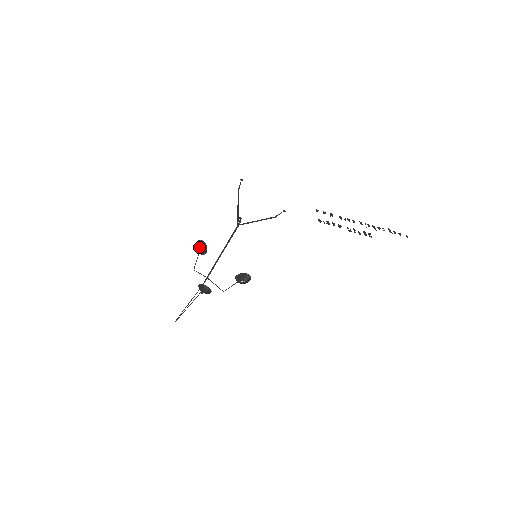
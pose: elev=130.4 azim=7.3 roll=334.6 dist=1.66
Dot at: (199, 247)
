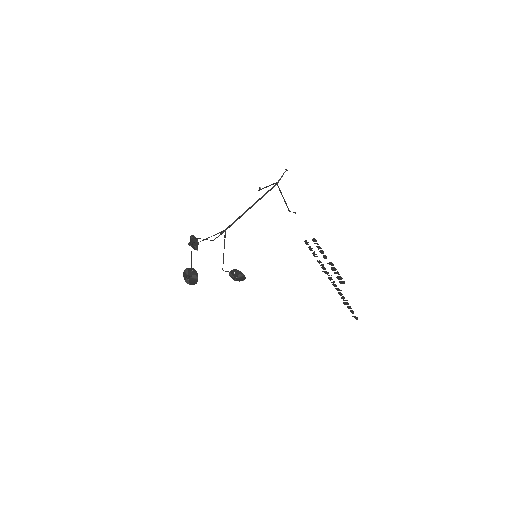
Dot at: occluded
